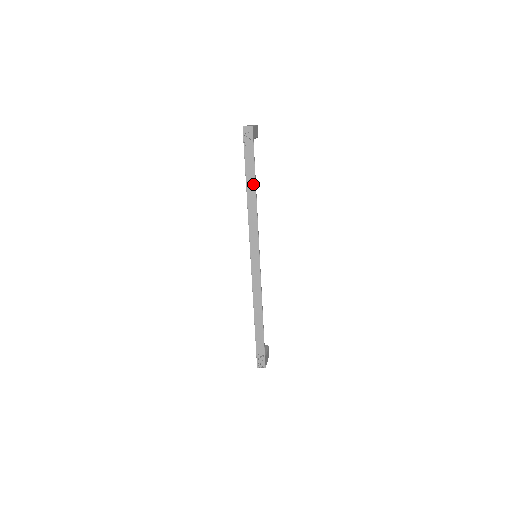
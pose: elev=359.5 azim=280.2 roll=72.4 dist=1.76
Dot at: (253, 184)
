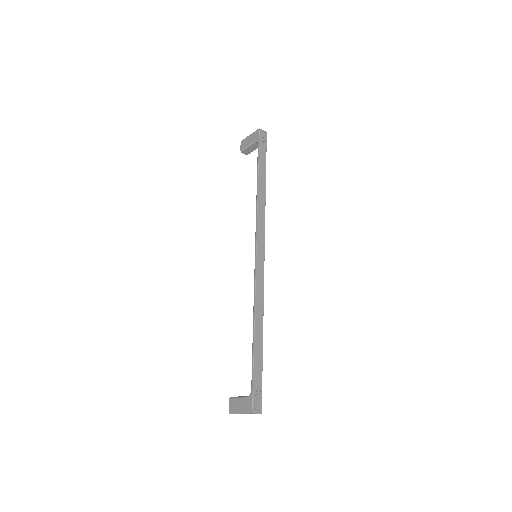
Dot at: (264, 179)
